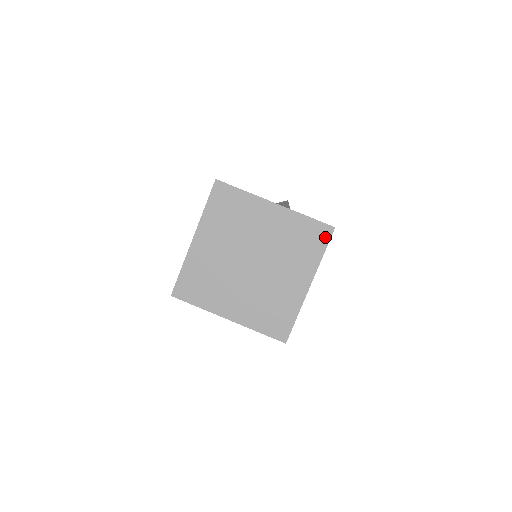
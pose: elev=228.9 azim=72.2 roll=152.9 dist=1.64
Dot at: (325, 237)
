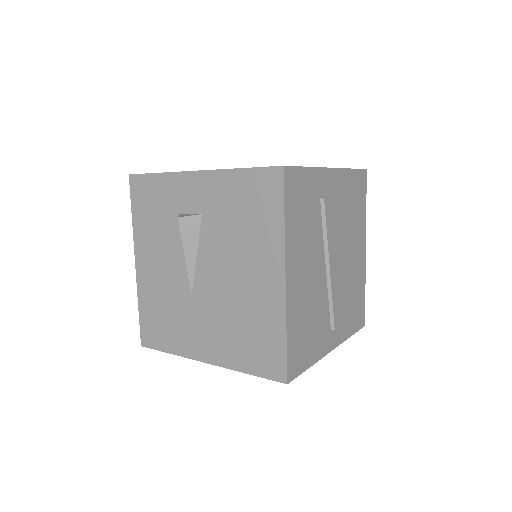
Dot at: occluded
